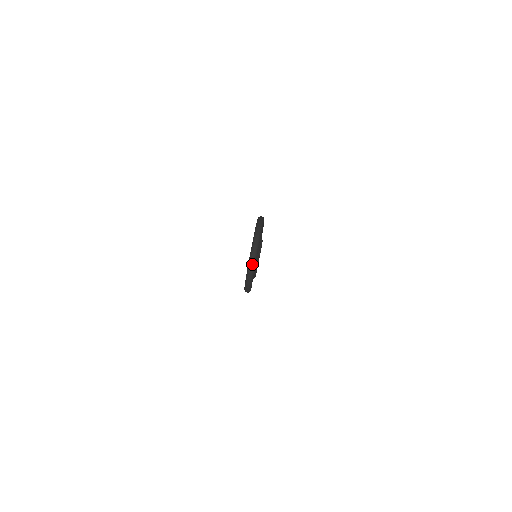
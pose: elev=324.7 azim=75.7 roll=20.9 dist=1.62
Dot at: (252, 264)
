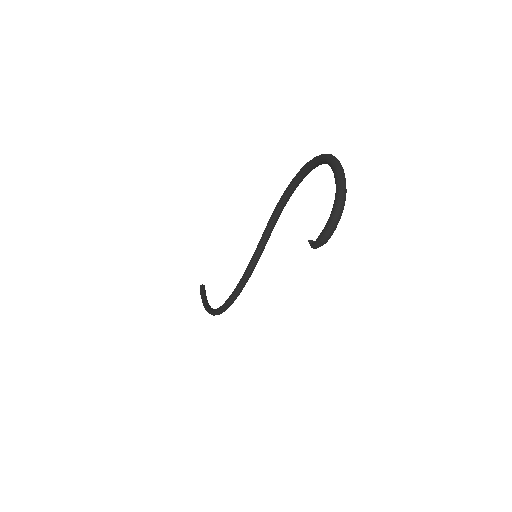
Dot at: (344, 188)
